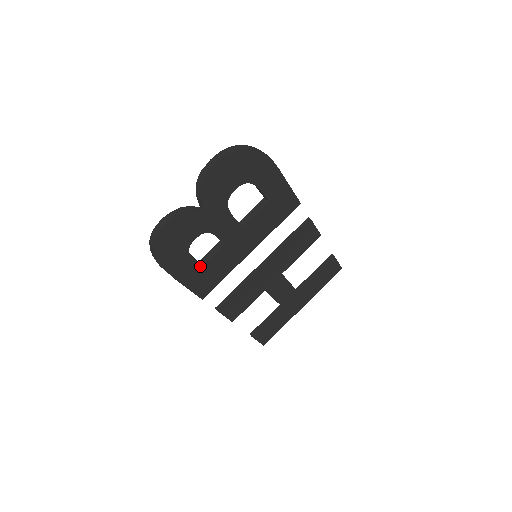
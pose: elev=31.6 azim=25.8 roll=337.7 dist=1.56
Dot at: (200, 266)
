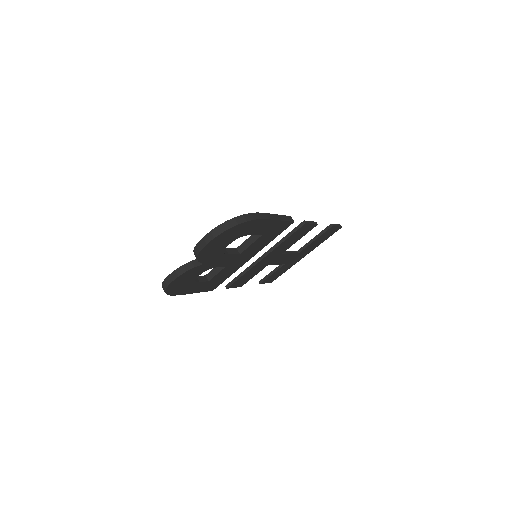
Dot at: (207, 282)
